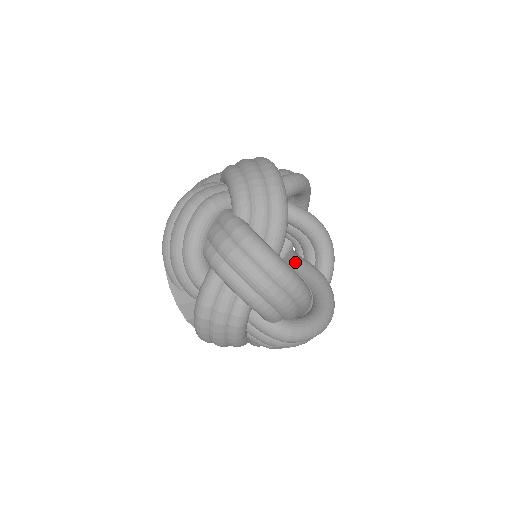
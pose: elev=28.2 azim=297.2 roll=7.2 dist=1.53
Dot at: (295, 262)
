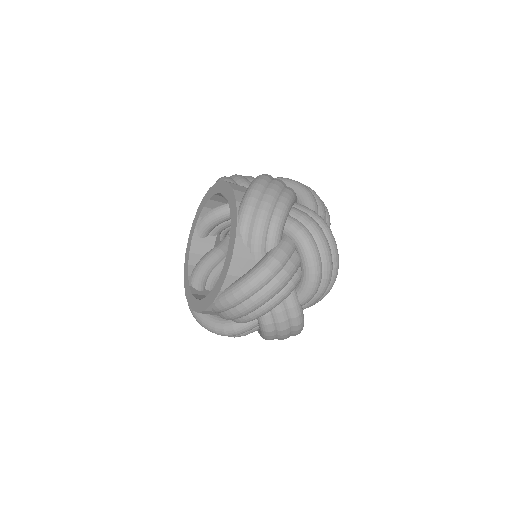
Dot at: occluded
